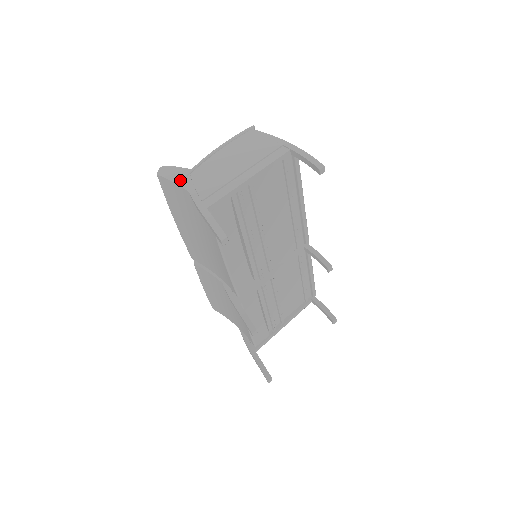
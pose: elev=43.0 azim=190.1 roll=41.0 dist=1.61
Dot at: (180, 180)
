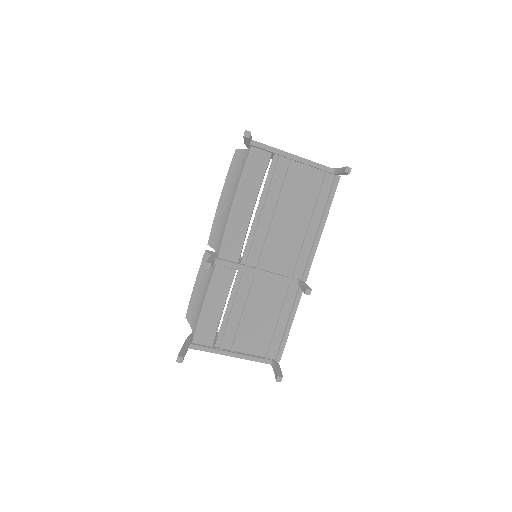
Dot at: occluded
